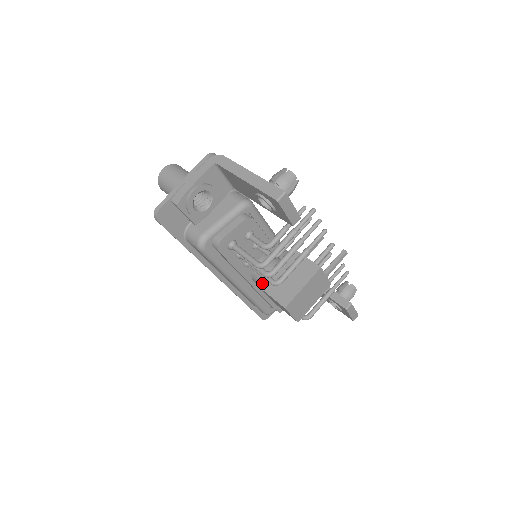
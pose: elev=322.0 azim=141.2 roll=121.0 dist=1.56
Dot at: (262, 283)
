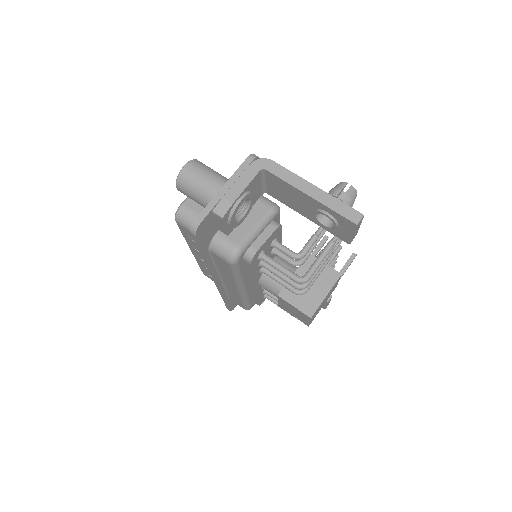
Dot at: (275, 289)
